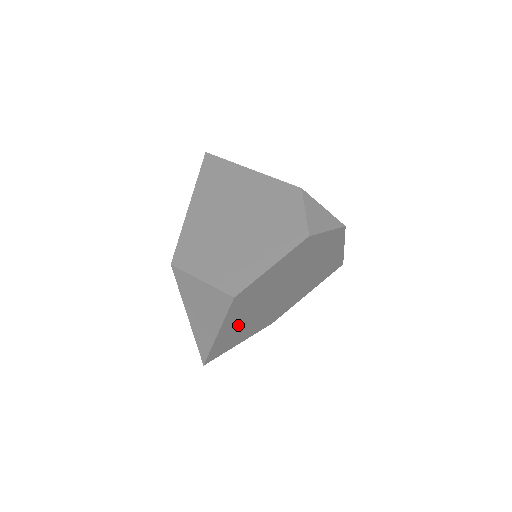
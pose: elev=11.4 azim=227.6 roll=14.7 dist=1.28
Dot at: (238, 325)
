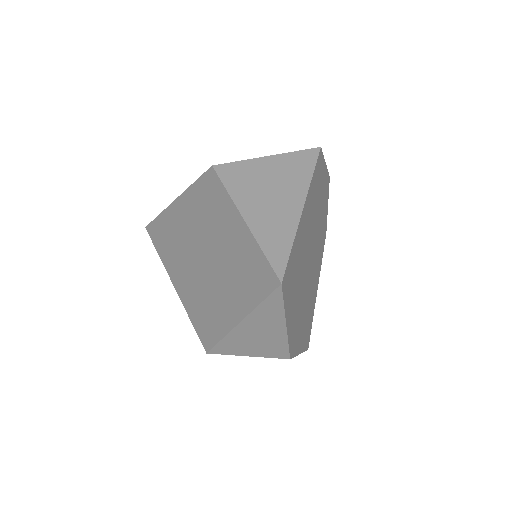
Dot at: (302, 241)
